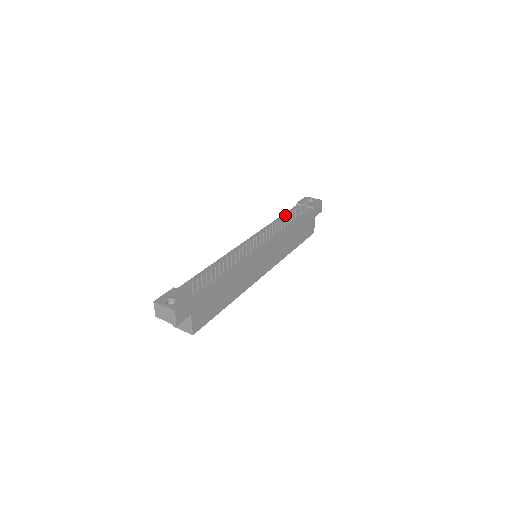
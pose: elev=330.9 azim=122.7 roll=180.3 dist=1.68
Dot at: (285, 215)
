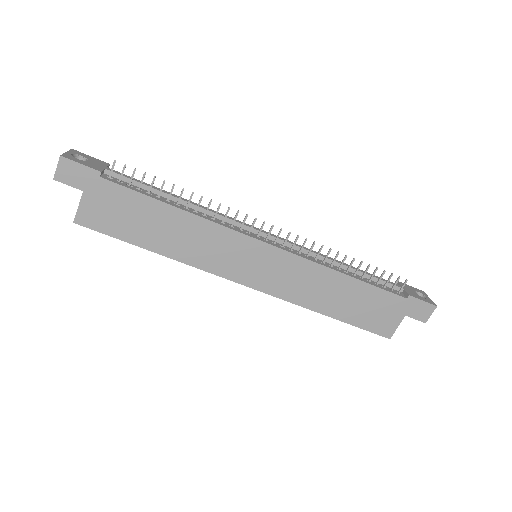
Dot at: occluded
